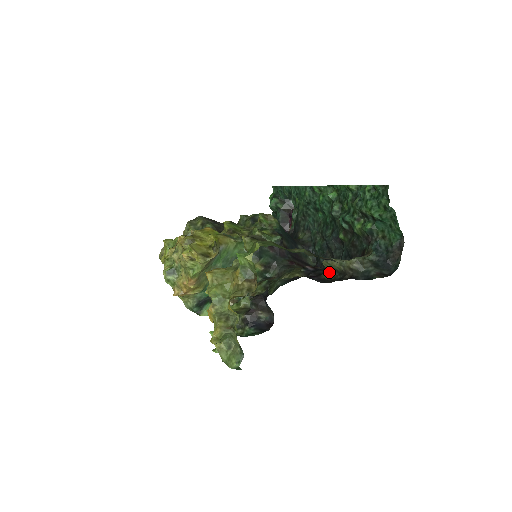
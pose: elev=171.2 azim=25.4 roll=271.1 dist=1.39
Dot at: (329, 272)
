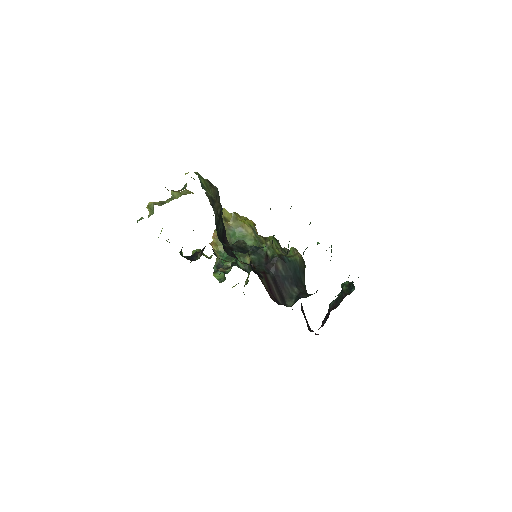
Dot at: occluded
